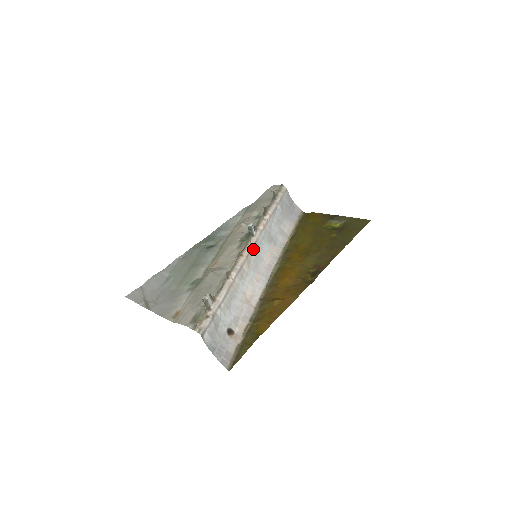
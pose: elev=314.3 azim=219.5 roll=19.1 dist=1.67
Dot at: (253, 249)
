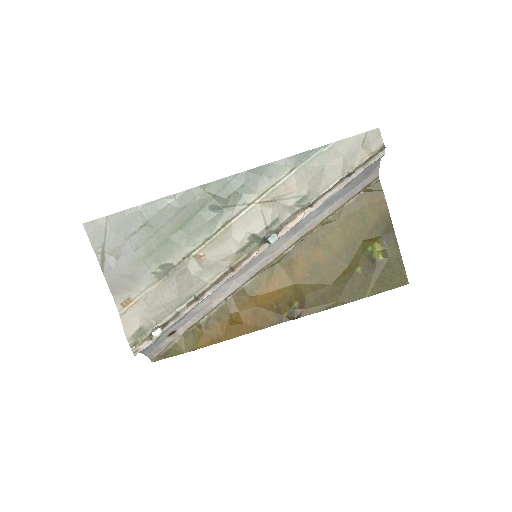
Dot at: (256, 256)
